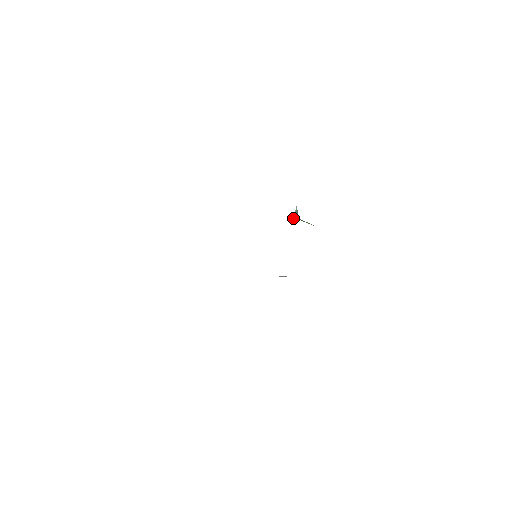
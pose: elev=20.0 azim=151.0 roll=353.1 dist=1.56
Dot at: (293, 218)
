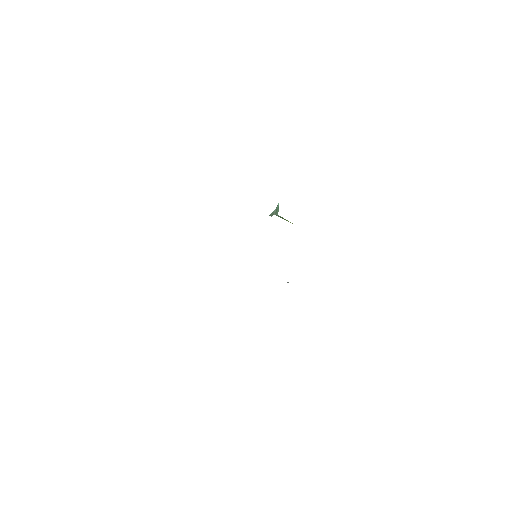
Dot at: (271, 214)
